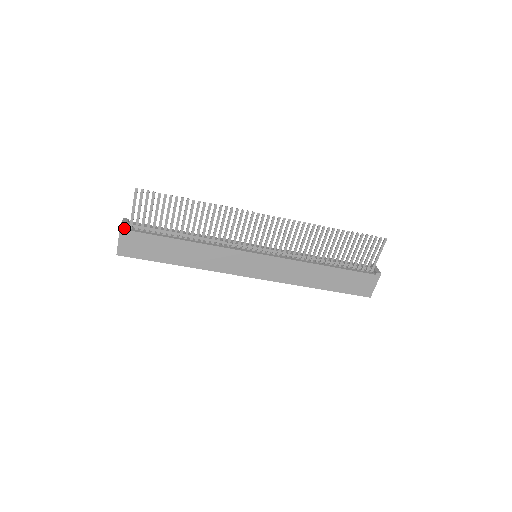
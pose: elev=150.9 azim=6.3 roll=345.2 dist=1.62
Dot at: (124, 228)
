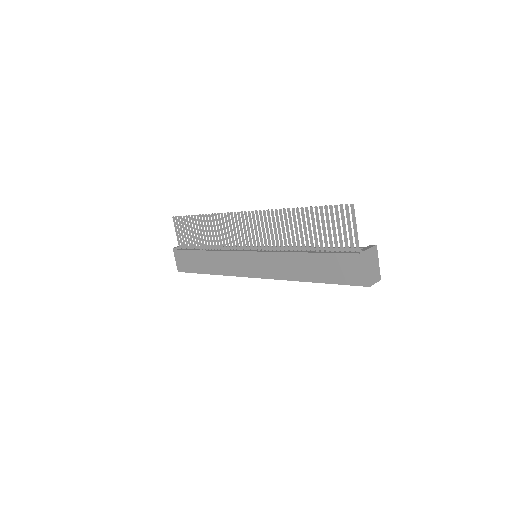
Dot at: (175, 249)
